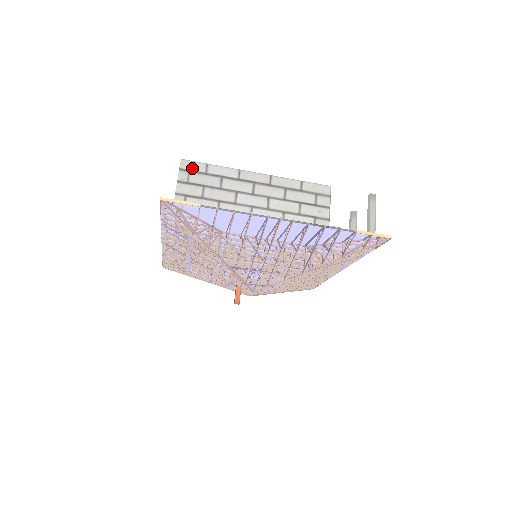
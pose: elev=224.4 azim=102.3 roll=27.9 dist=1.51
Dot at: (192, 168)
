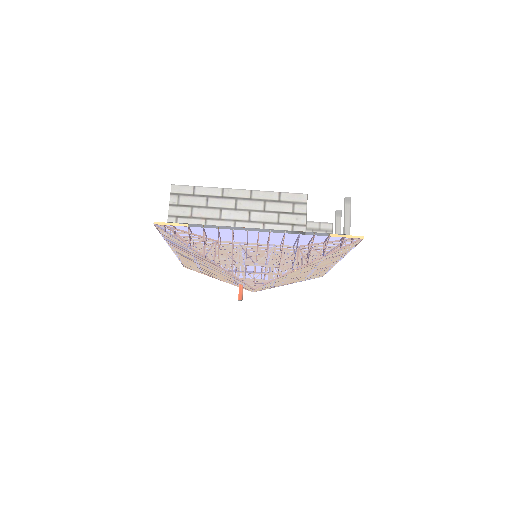
Dot at: (181, 191)
